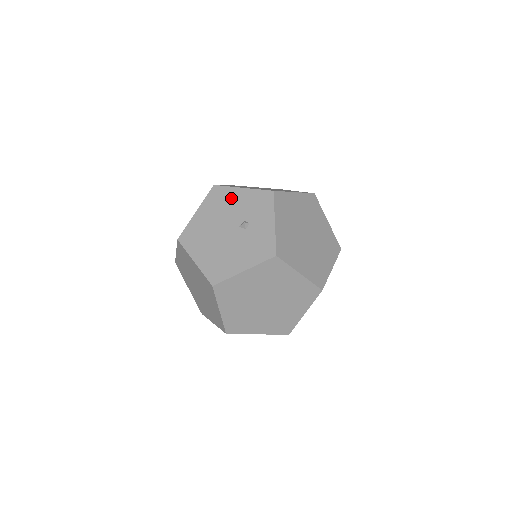
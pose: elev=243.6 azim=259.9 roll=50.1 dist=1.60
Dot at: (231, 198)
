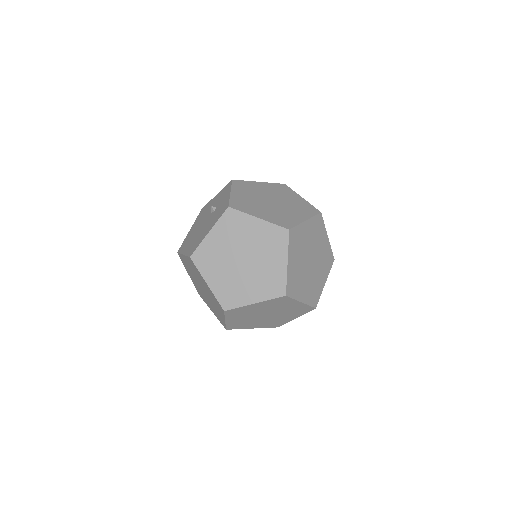
Dot at: (209, 205)
